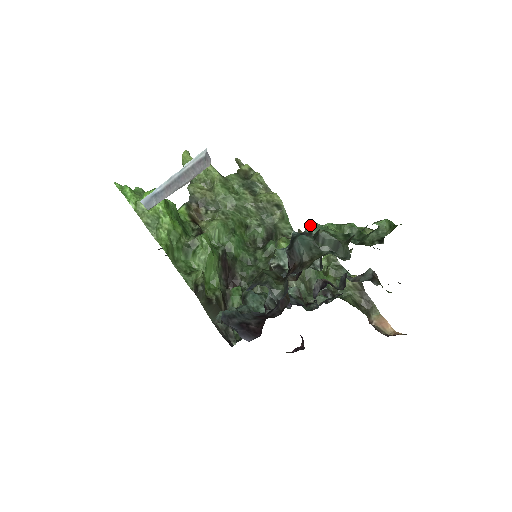
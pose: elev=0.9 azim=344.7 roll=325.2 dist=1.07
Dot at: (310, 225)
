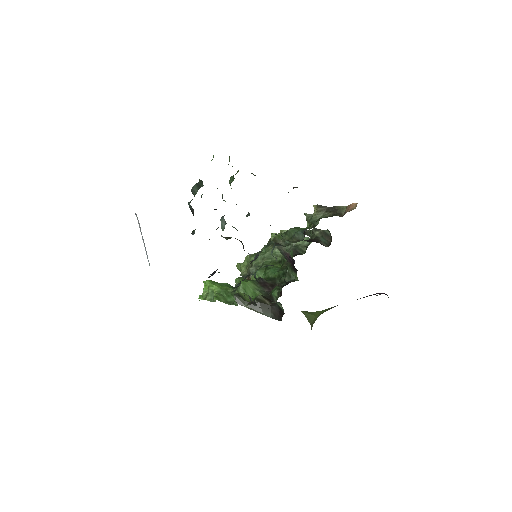
Dot at: occluded
